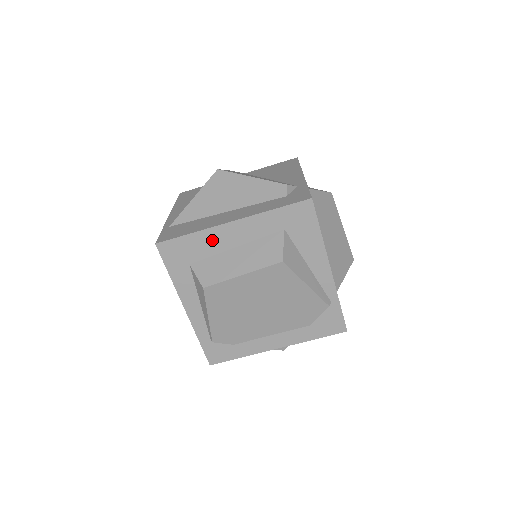
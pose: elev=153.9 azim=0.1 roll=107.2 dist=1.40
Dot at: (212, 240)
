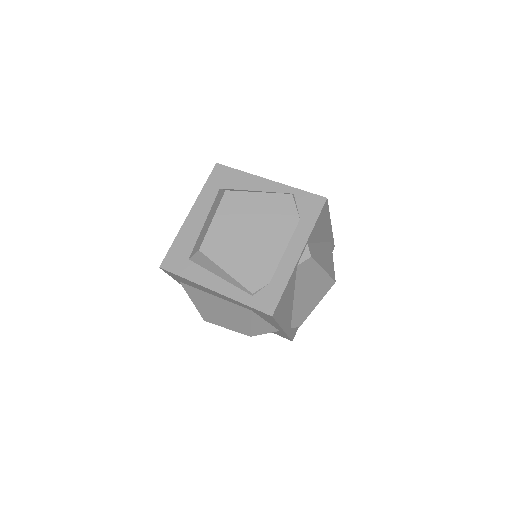
Dot at: (188, 233)
